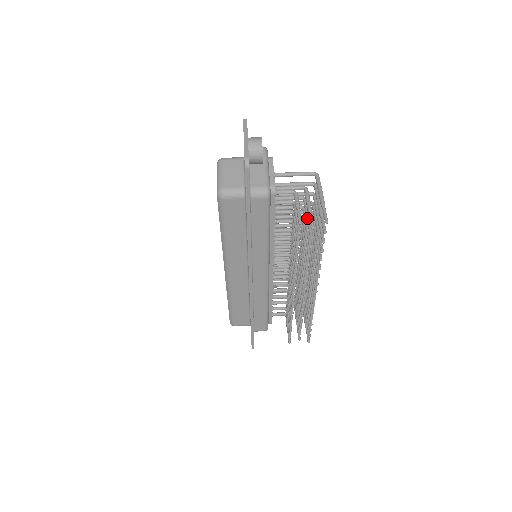
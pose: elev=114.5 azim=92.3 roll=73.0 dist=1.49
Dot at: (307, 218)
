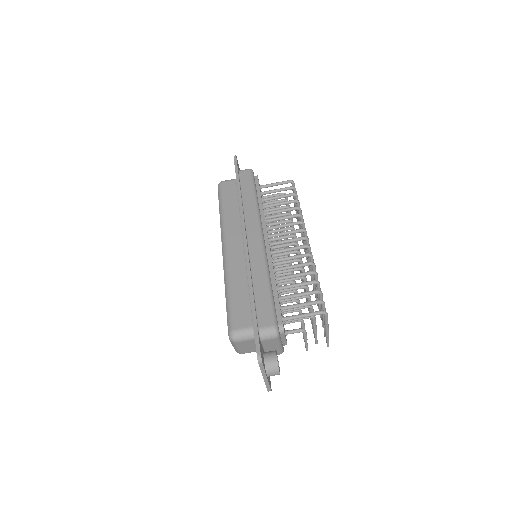
Dot at: occluded
